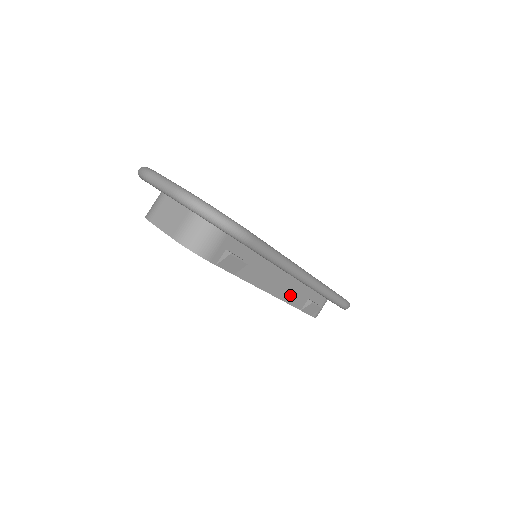
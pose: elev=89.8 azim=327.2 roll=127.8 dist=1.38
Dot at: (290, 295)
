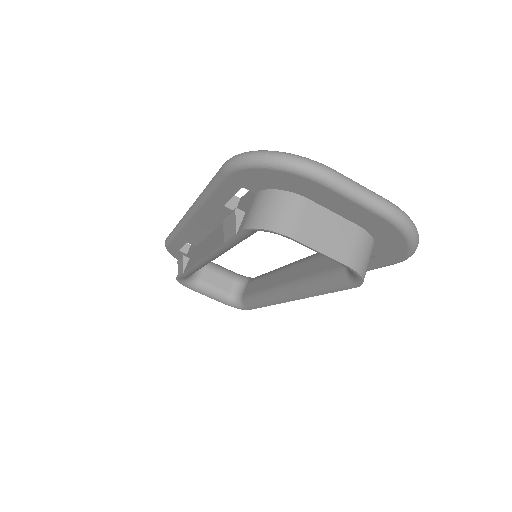
Dot at: occluded
